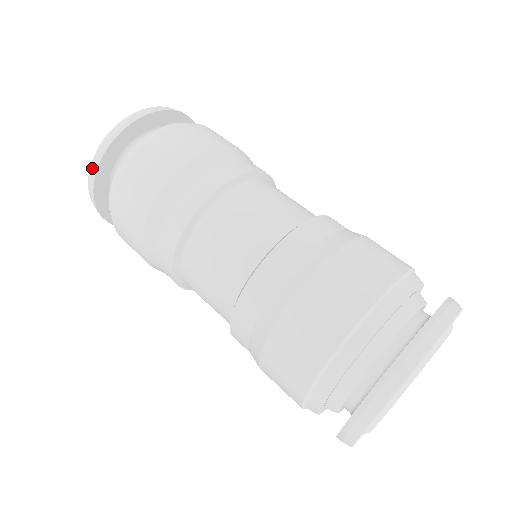
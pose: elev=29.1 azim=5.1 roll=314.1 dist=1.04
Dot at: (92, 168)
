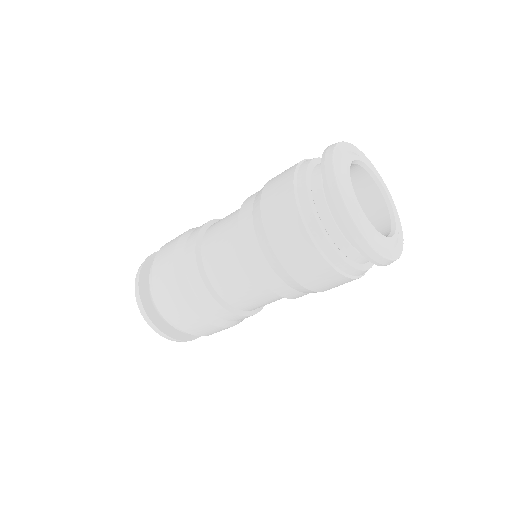
Dot at: (136, 288)
